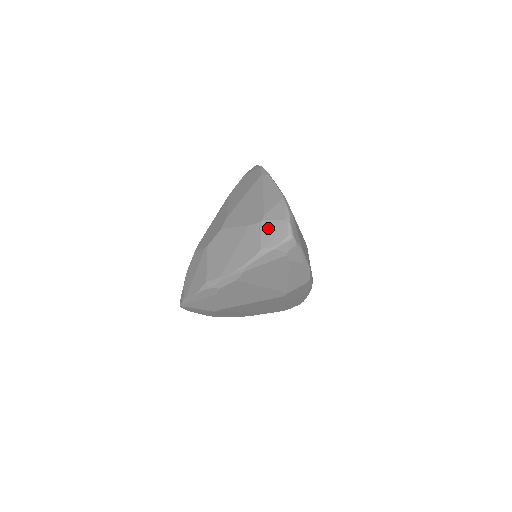
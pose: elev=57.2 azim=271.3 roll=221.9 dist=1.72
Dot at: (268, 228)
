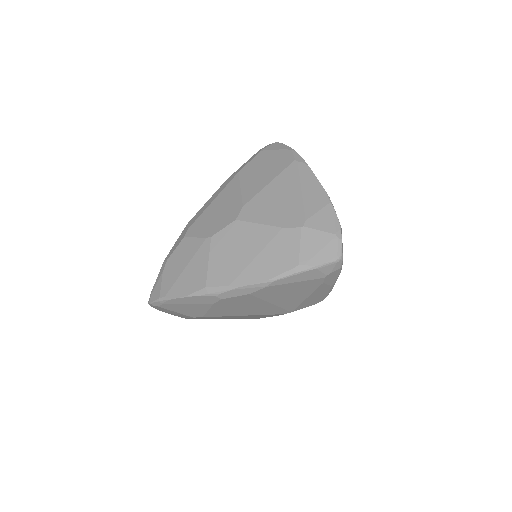
Dot at: (311, 239)
